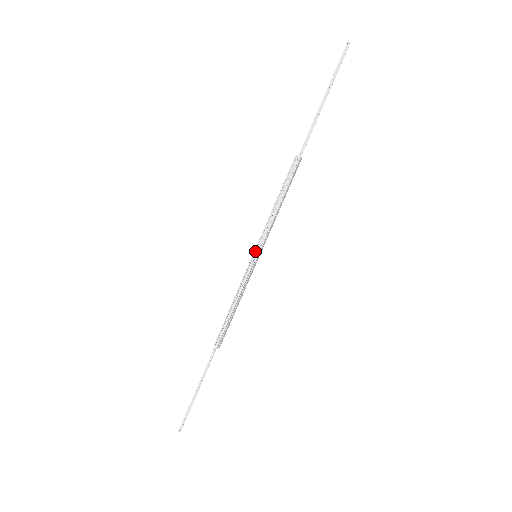
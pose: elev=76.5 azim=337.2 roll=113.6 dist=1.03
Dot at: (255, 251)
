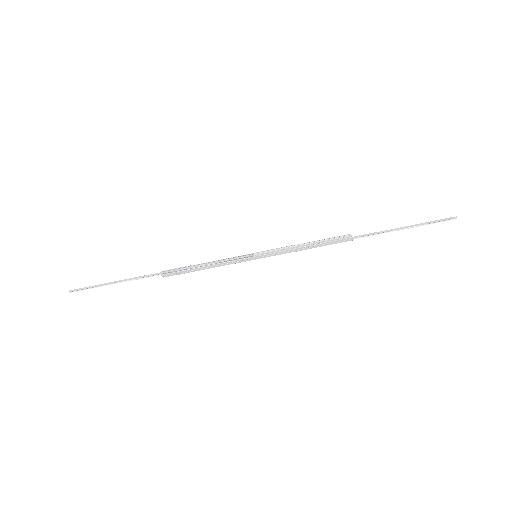
Dot at: (259, 253)
